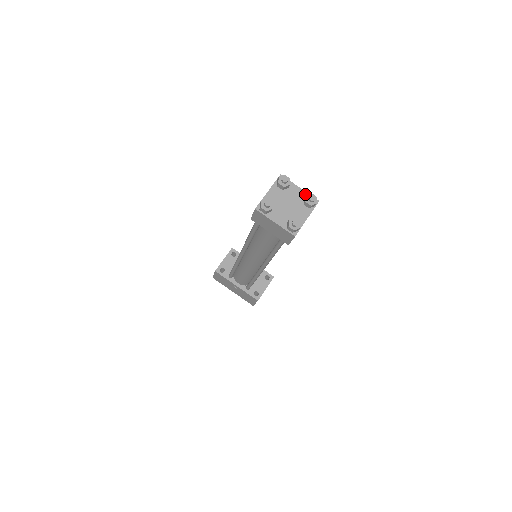
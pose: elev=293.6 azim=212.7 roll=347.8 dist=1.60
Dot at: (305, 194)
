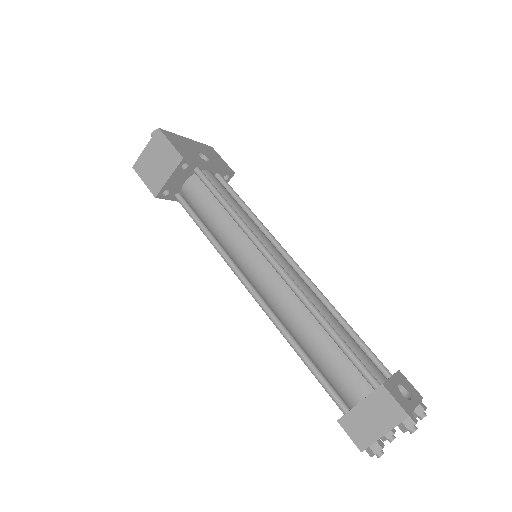
Dot at: (417, 406)
